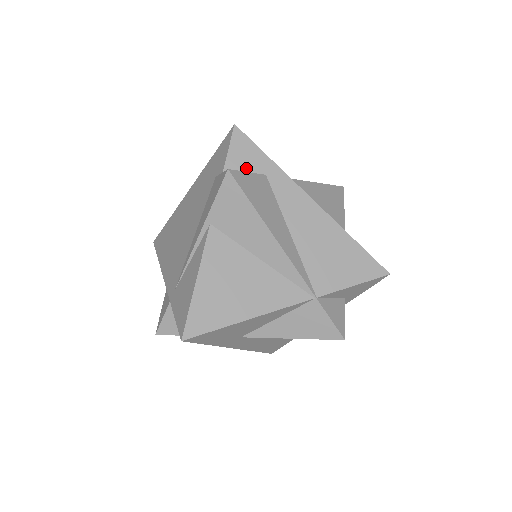
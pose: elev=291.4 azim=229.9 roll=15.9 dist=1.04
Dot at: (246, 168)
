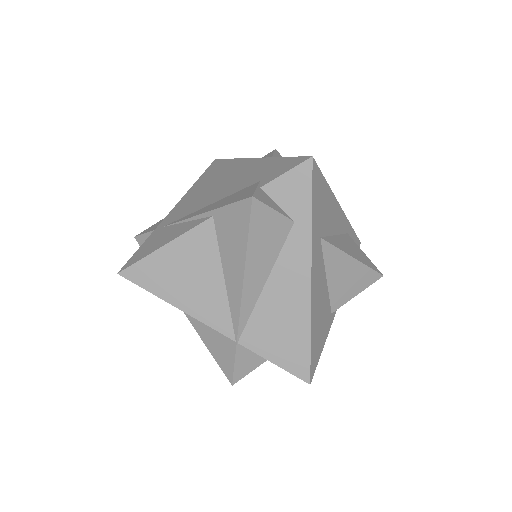
Dot at: (284, 201)
